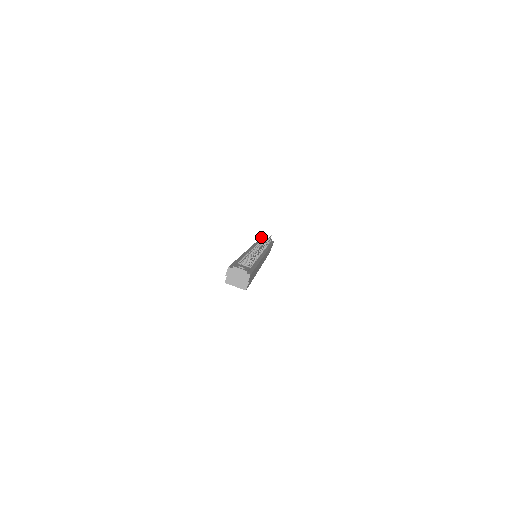
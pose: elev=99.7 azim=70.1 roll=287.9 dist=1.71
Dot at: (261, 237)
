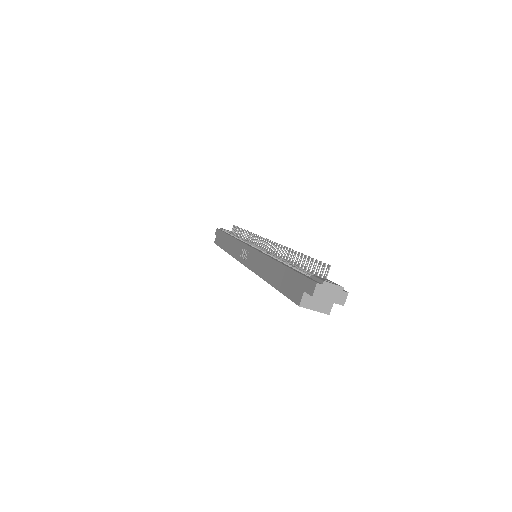
Dot at: occluded
